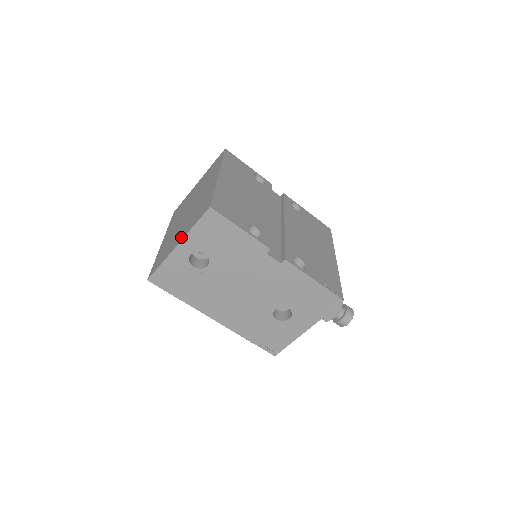
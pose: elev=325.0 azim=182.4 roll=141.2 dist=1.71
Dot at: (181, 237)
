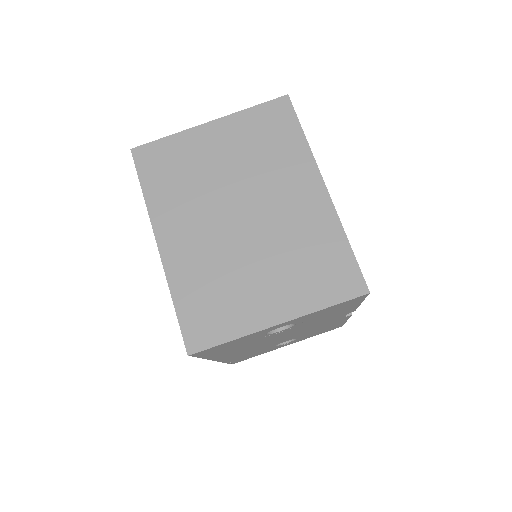
Dot at: (284, 308)
